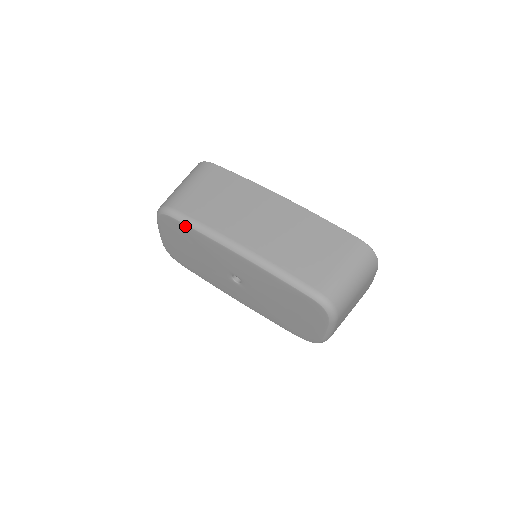
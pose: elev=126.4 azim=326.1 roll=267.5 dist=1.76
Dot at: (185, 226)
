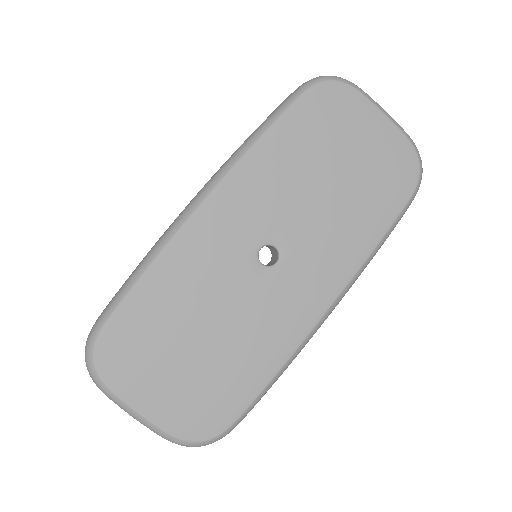
Dot at: (129, 299)
